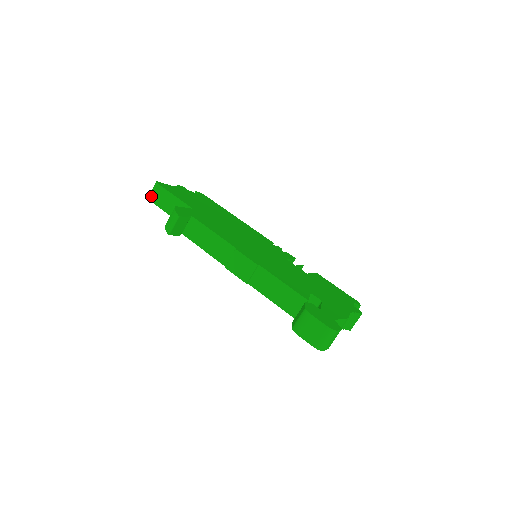
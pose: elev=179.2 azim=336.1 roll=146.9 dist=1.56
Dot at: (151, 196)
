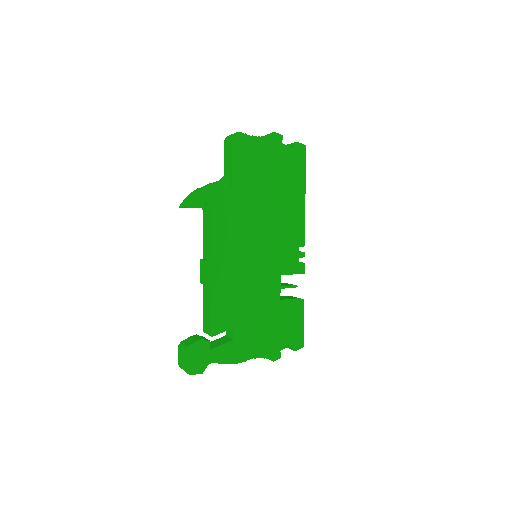
Dot at: (226, 140)
